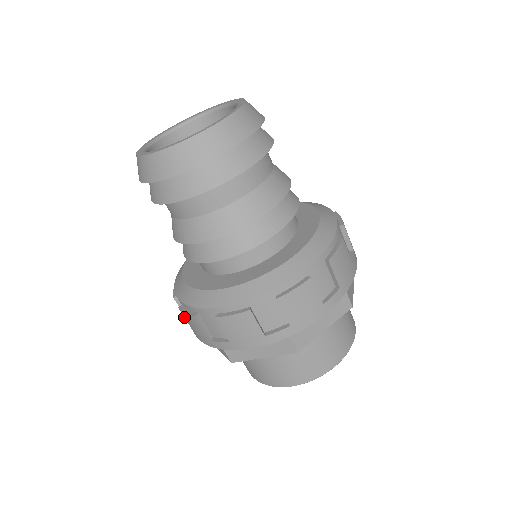
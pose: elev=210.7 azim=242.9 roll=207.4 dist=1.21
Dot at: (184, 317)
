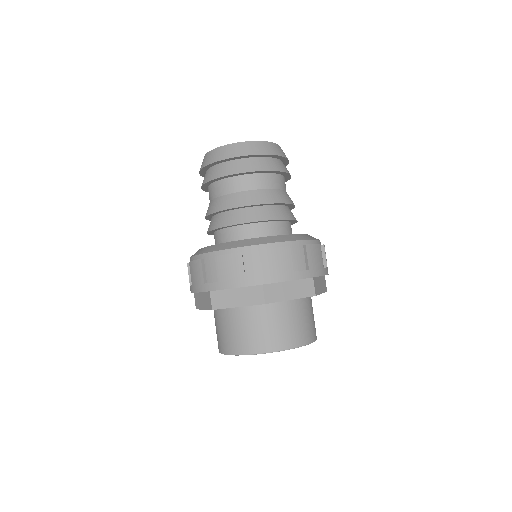
Dot at: (190, 271)
